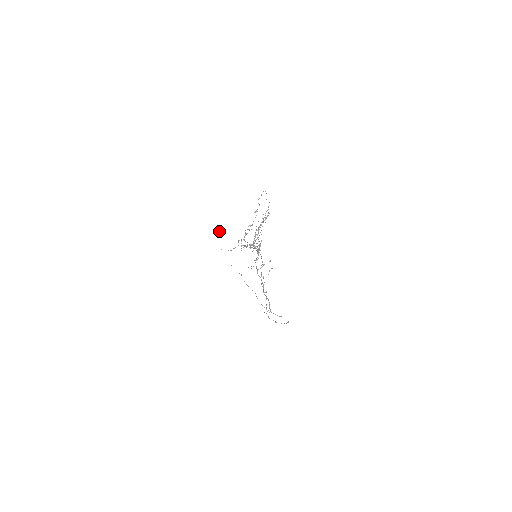
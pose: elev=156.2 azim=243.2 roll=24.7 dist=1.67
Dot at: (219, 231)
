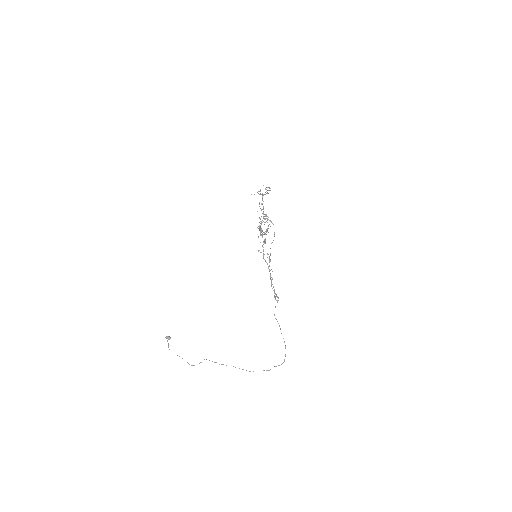
Dot at: occluded
